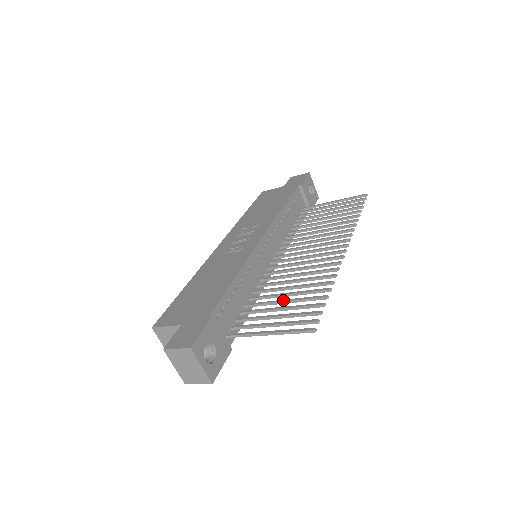
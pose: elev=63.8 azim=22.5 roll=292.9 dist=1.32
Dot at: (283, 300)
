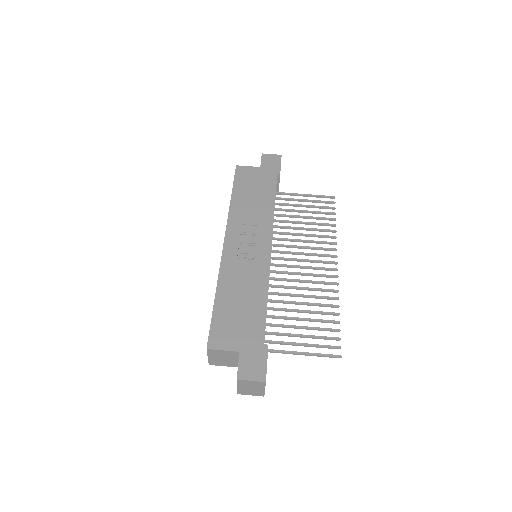
Dot at: (302, 318)
